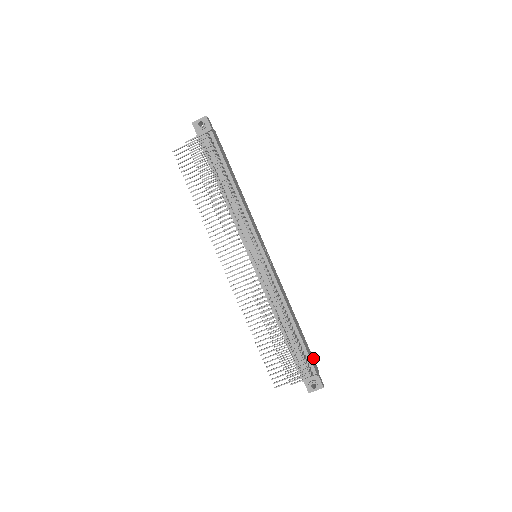
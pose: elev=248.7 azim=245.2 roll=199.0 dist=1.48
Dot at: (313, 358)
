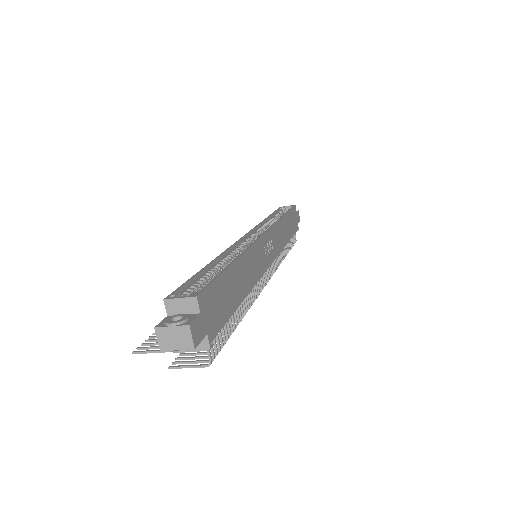
Dot at: (293, 208)
